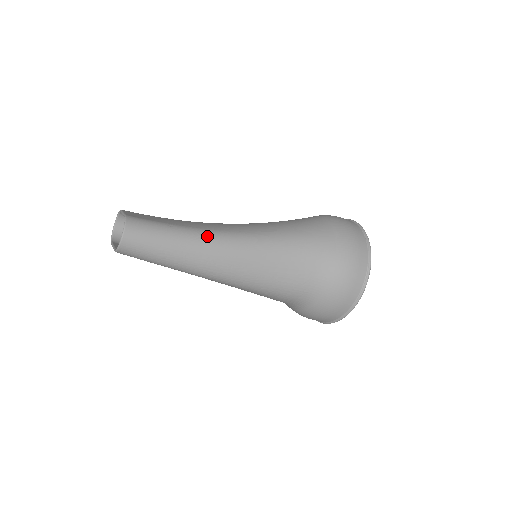
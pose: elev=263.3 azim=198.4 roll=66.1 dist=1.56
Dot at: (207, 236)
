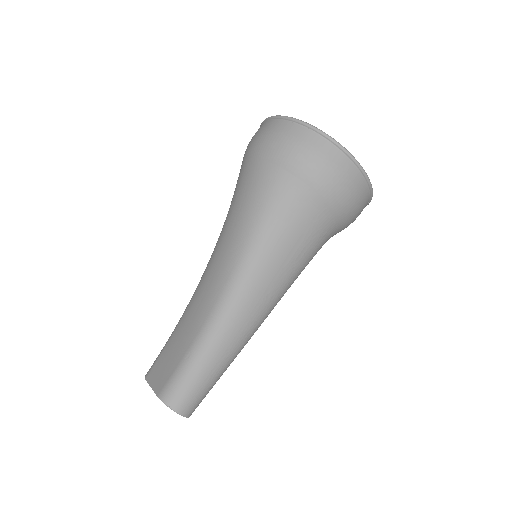
Dot at: (217, 324)
